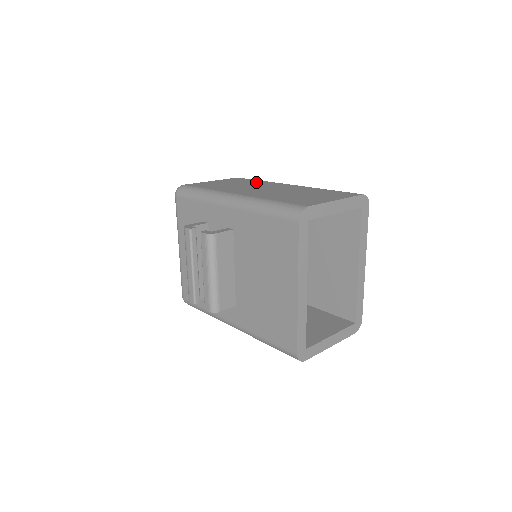
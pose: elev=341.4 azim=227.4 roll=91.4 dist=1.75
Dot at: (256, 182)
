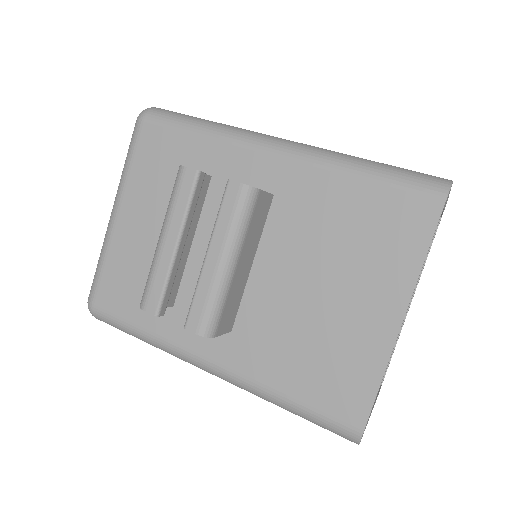
Dot at: occluded
